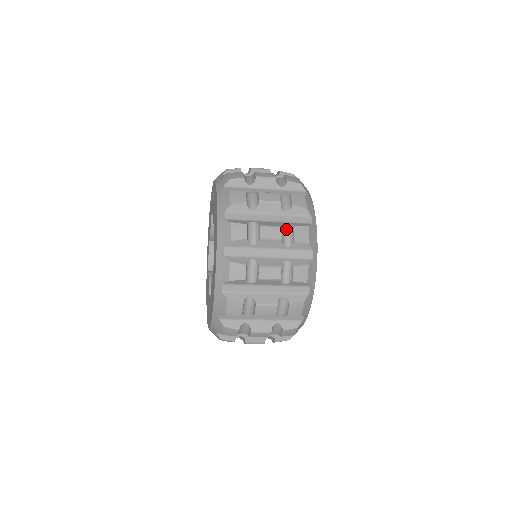
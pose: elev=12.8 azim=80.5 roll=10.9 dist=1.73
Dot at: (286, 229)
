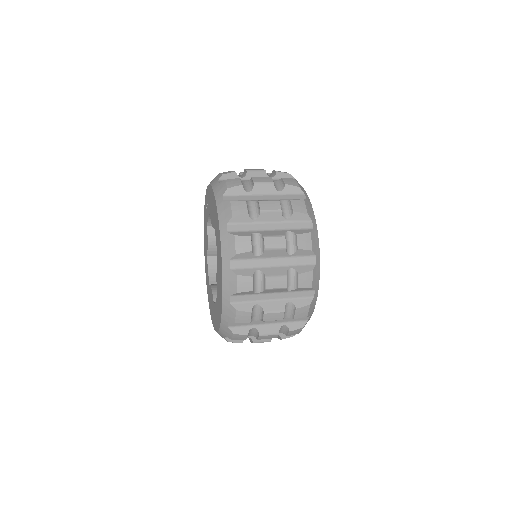
Dot at: (283, 204)
